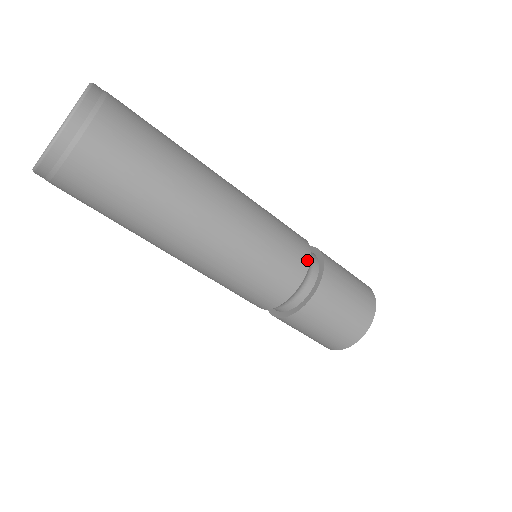
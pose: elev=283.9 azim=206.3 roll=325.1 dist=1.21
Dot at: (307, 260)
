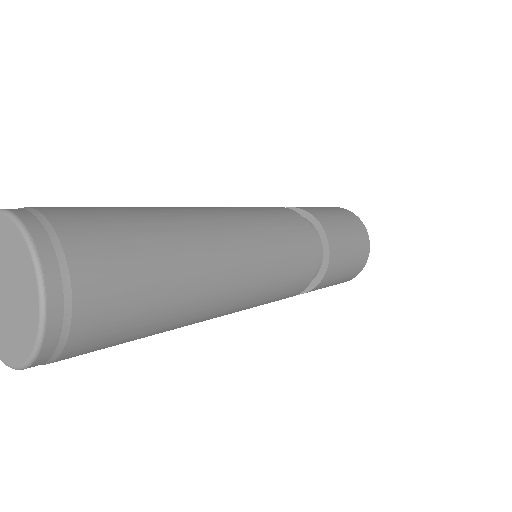
Dot at: (304, 222)
